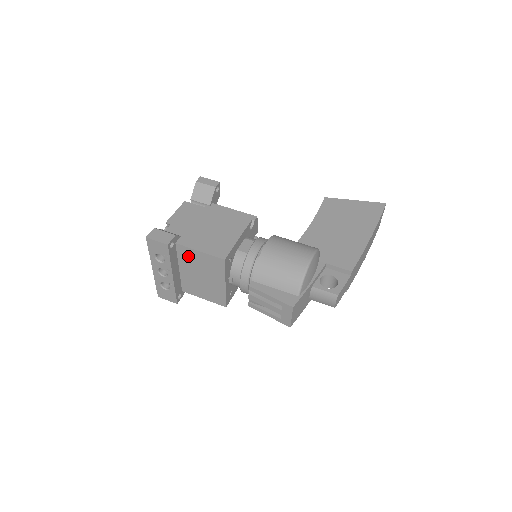
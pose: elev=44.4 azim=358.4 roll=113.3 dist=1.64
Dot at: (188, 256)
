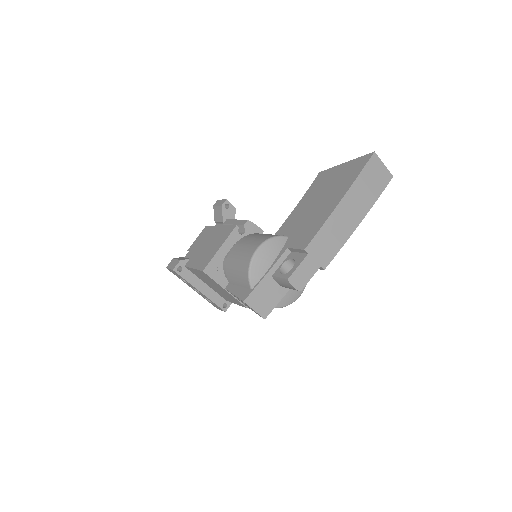
Dot at: (196, 274)
